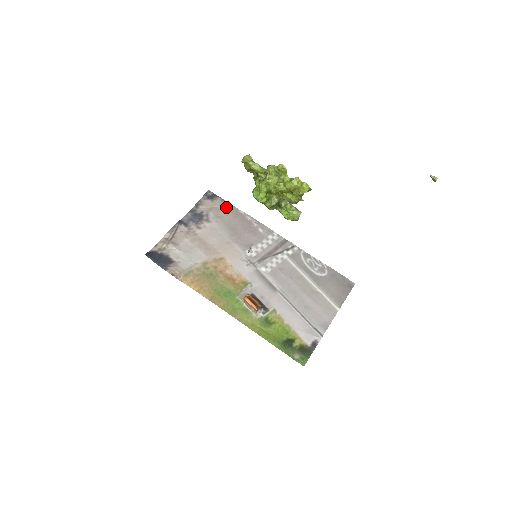
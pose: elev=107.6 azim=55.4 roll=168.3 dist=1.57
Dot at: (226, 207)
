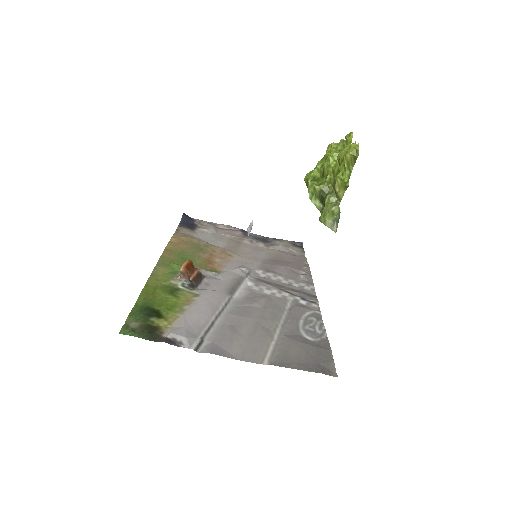
Dot at: (298, 254)
